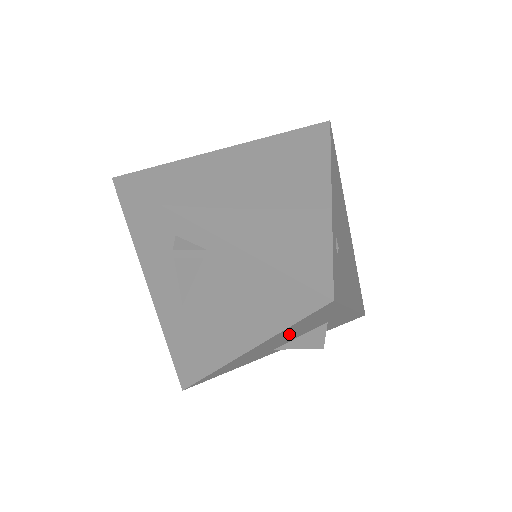
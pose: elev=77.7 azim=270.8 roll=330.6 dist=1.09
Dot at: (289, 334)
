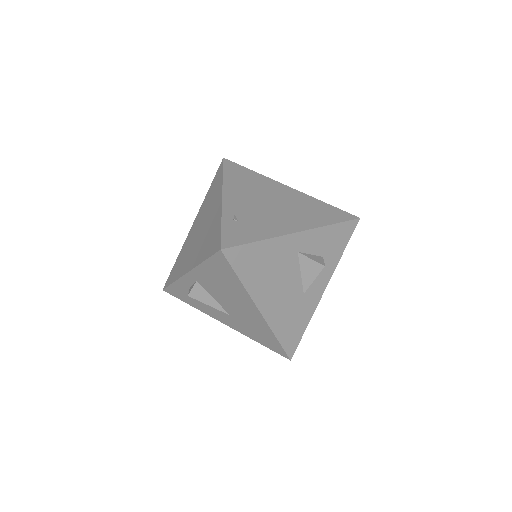
Dot at: (269, 280)
